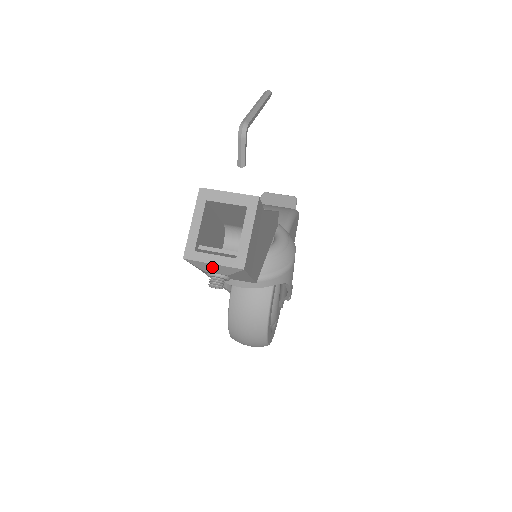
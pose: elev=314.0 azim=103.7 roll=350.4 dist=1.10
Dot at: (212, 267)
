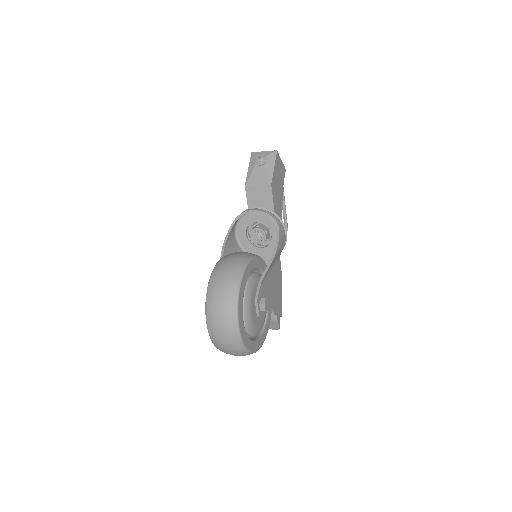
Dot at: (262, 153)
